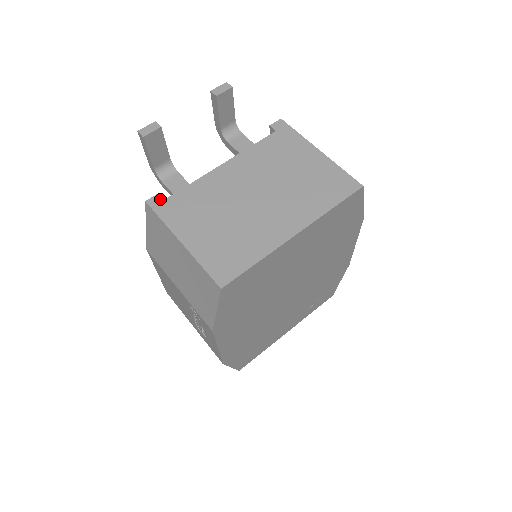
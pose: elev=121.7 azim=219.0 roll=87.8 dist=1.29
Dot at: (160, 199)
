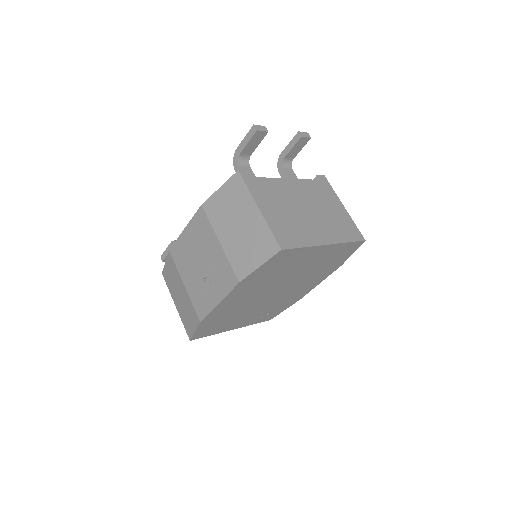
Dot at: (248, 175)
